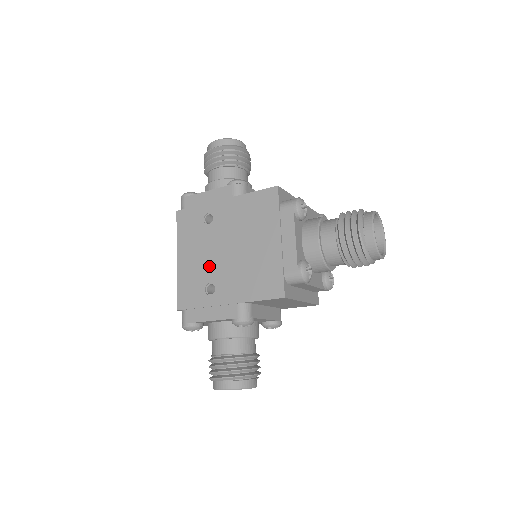
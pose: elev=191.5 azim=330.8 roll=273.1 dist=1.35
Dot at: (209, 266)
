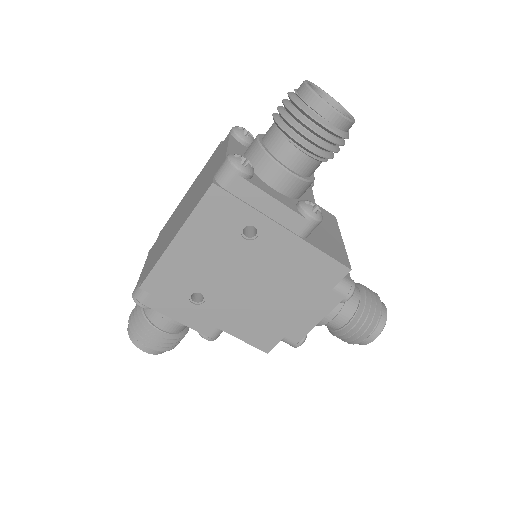
Dot at: (212, 278)
